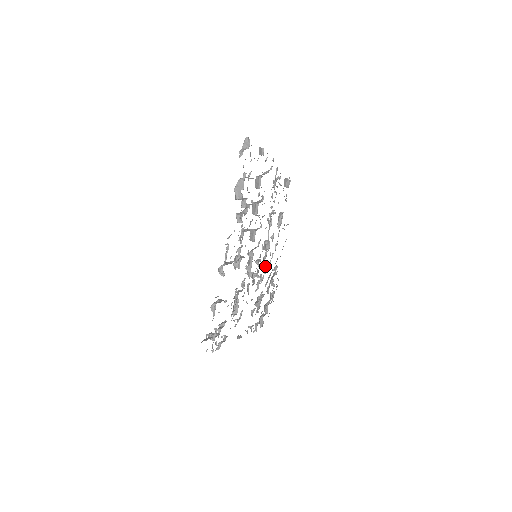
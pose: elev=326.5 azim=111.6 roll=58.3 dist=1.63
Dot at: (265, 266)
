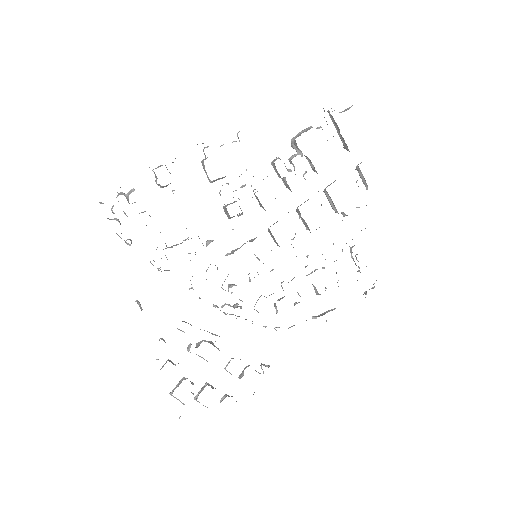
Dot at: occluded
